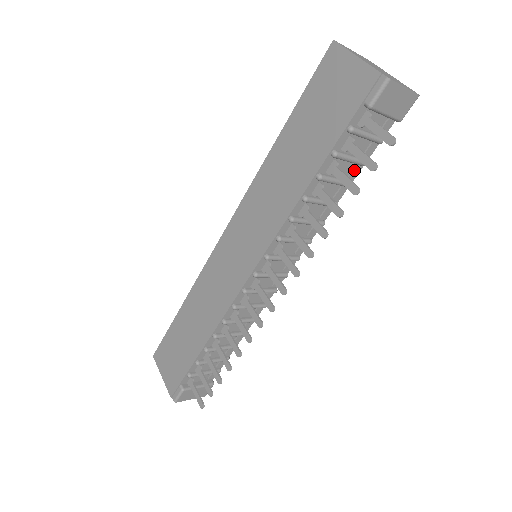
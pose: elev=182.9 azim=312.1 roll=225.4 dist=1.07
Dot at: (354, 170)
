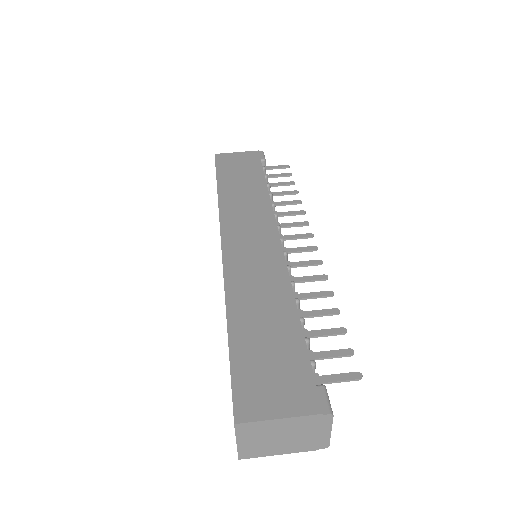
Dot at: occluded
